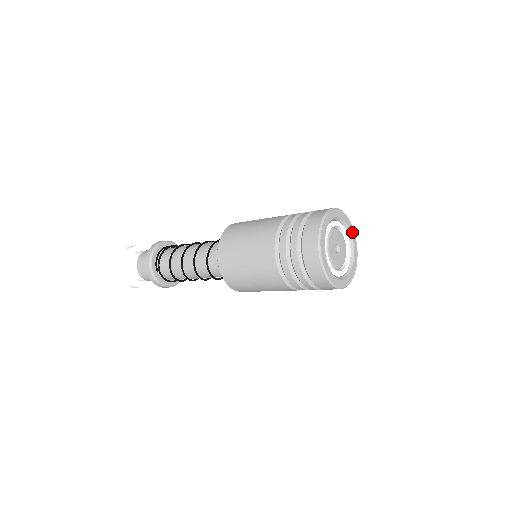
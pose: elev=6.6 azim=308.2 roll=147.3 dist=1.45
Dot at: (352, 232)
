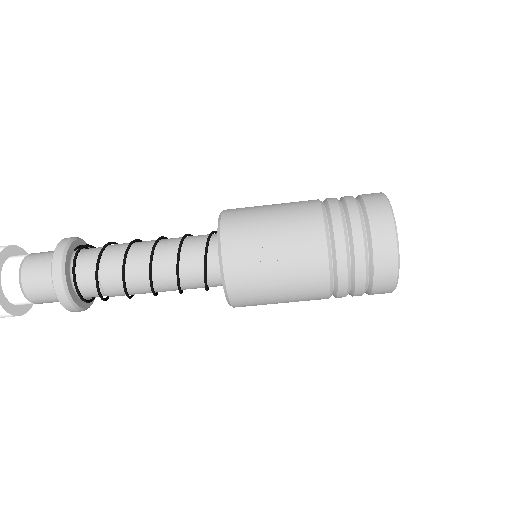
Dot at: occluded
